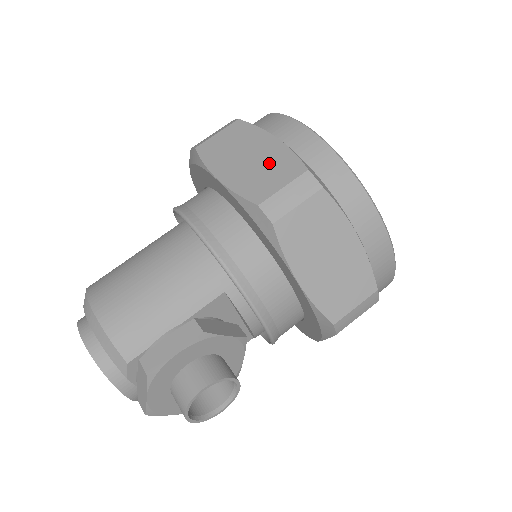
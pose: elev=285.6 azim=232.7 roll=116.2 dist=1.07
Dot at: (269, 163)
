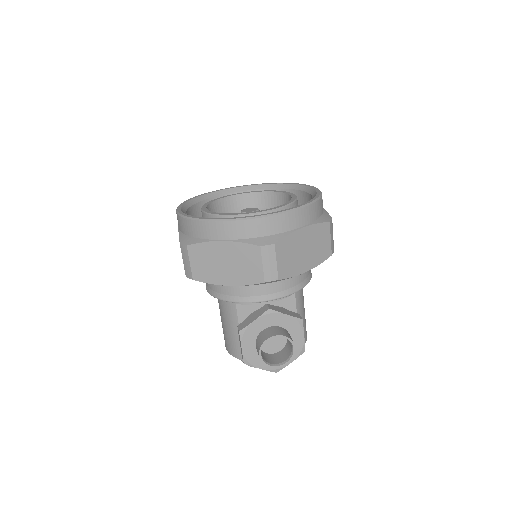
Dot at: occluded
